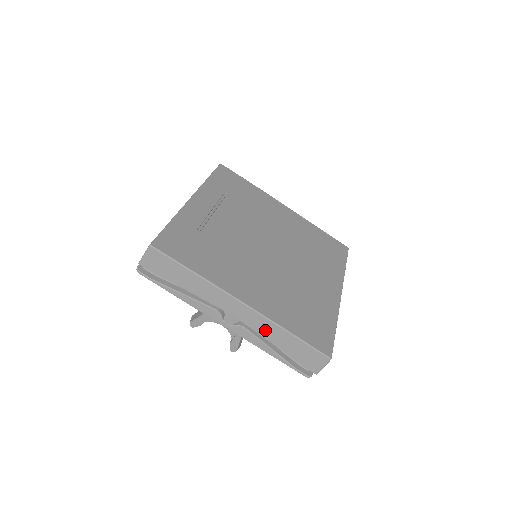
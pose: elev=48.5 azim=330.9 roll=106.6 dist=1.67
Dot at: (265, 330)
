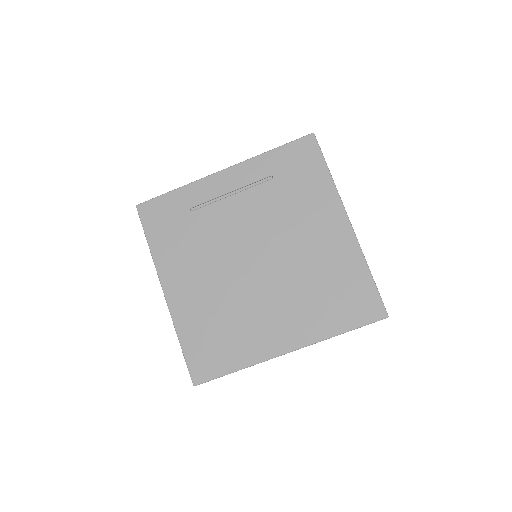
Dot at: occluded
